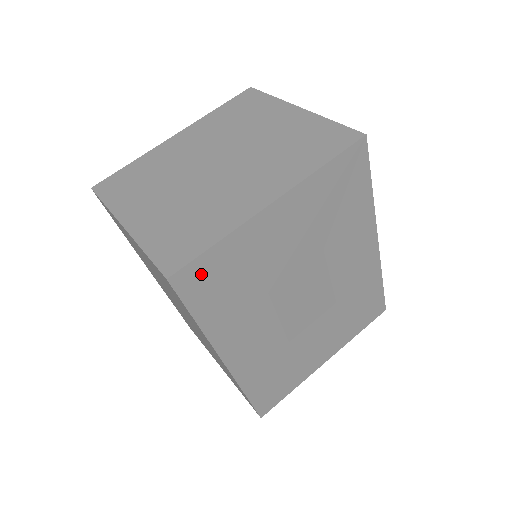
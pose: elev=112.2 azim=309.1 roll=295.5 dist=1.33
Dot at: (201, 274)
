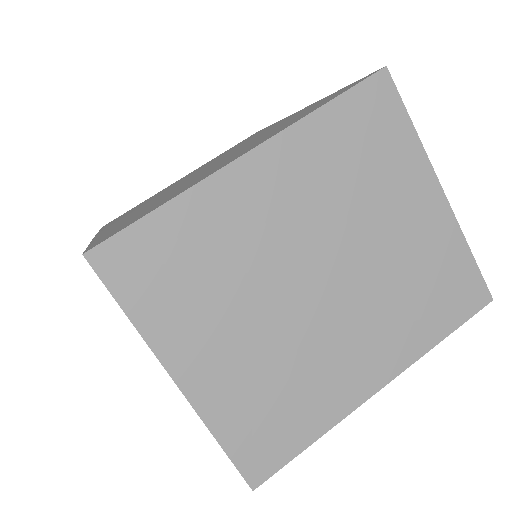
Dot at: occluded
